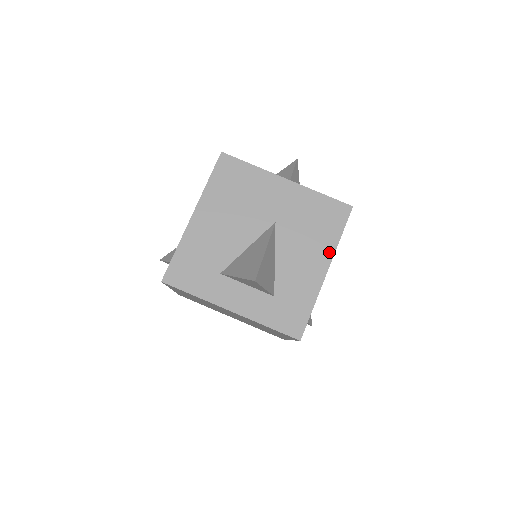
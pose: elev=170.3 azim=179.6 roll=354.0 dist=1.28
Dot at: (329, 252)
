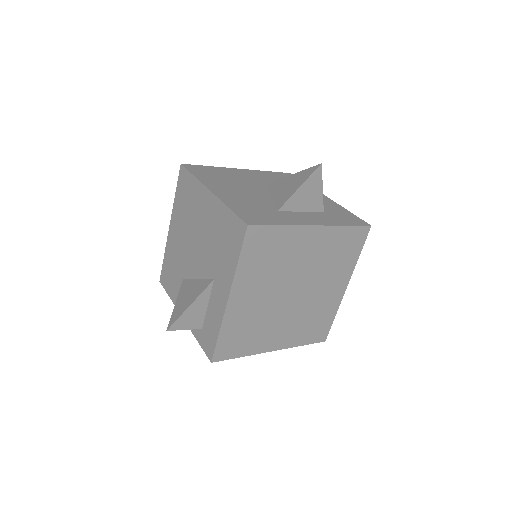
Dot at: occluded
